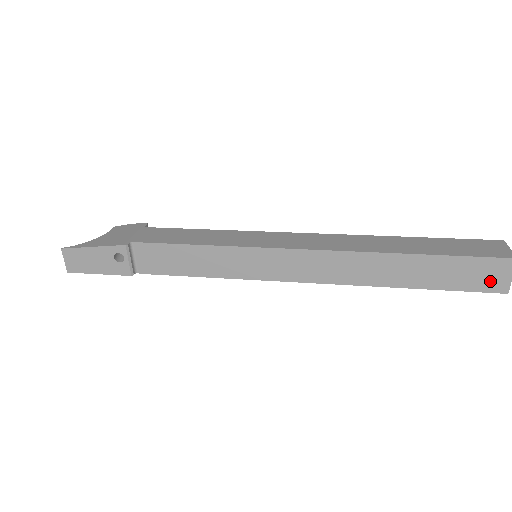
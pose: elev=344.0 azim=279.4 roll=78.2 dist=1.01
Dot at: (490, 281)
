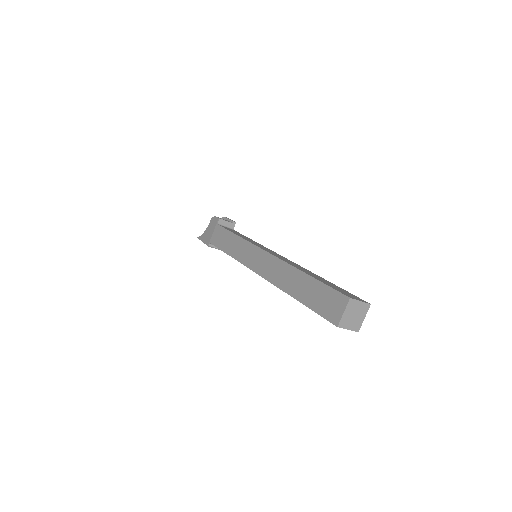
Dot at: occluded
